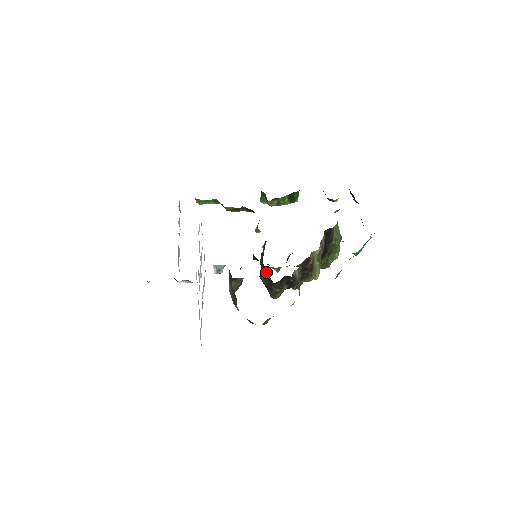
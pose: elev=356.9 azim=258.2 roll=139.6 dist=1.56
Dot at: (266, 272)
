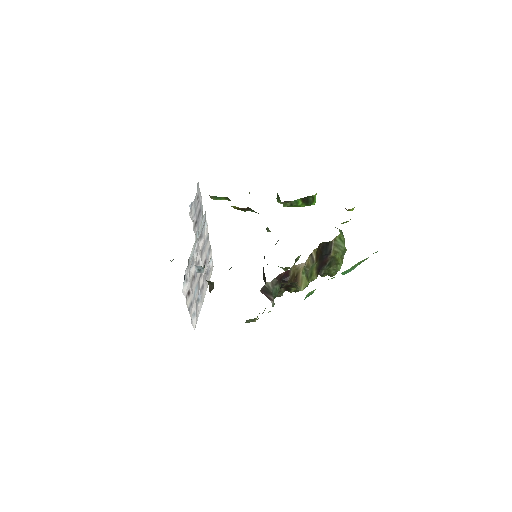
Dot at: (264, 273)
